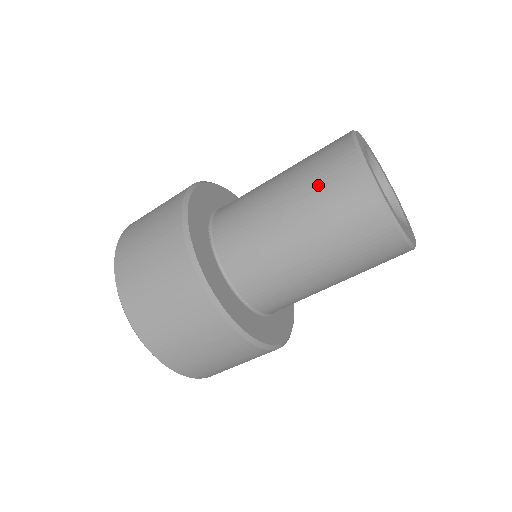
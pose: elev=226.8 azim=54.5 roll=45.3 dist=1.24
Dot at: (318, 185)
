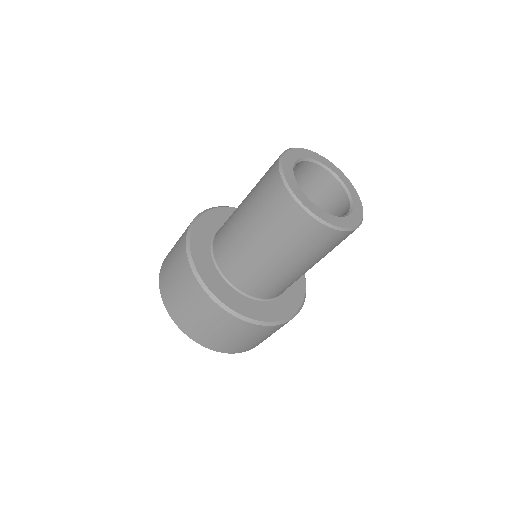
Dot at: (263, 206)
